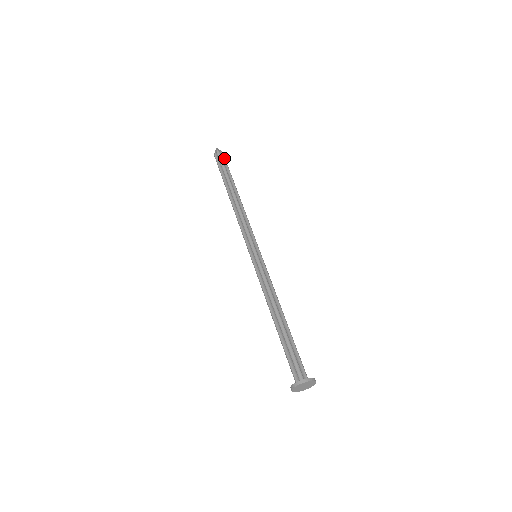
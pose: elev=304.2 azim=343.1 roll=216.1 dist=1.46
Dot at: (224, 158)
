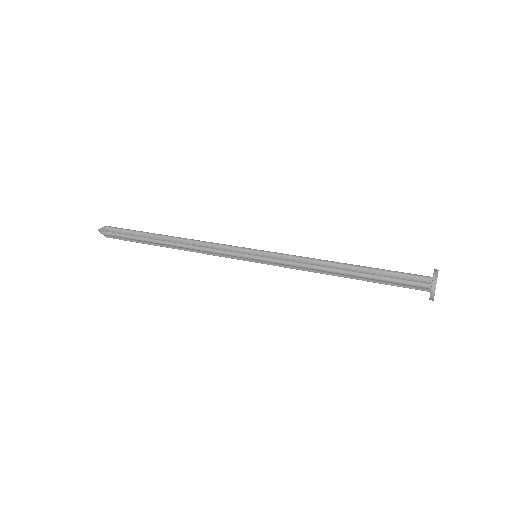
Dot at: occluded
